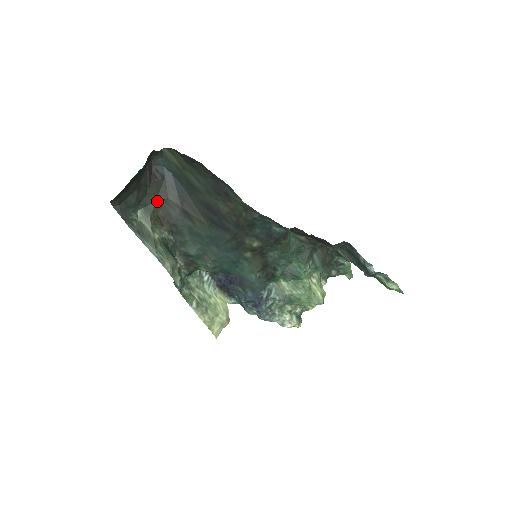
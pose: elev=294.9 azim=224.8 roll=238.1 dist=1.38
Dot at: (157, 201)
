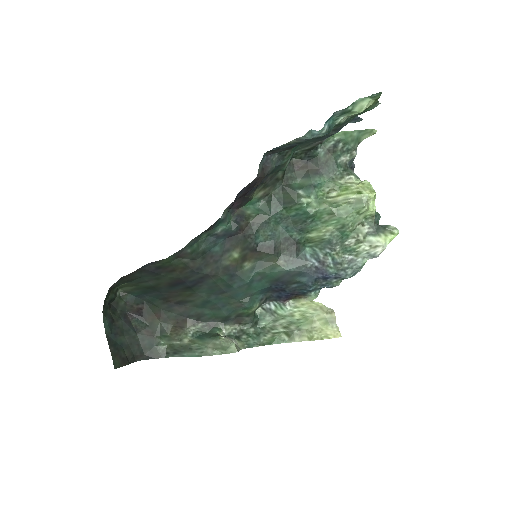
Dot at: (160, 320)
